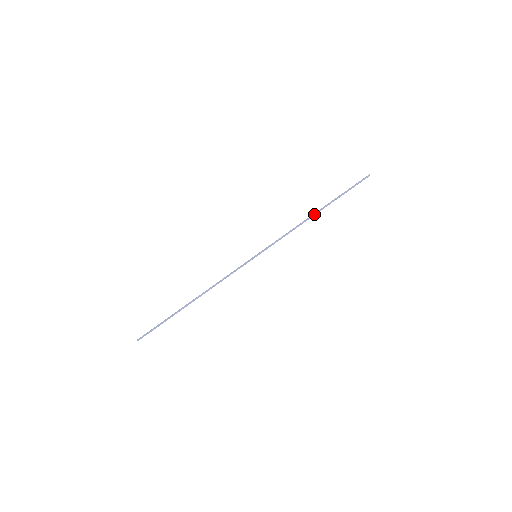
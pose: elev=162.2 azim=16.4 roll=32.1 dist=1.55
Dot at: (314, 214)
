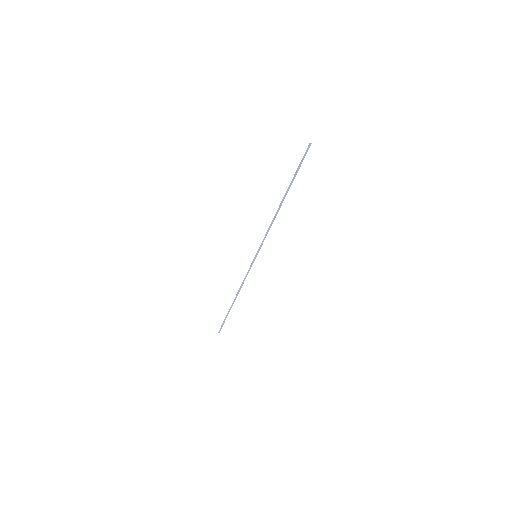
Dot at: (281, 205)
